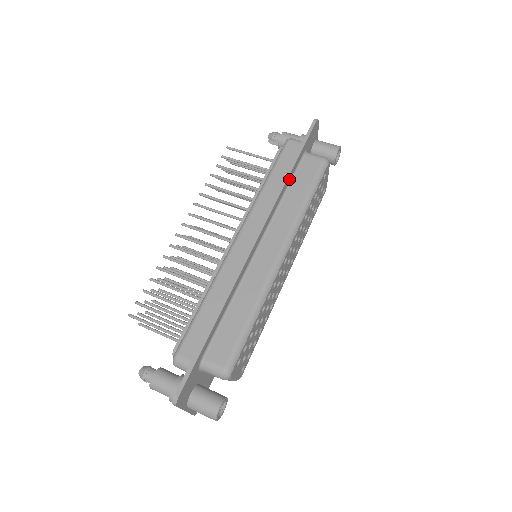
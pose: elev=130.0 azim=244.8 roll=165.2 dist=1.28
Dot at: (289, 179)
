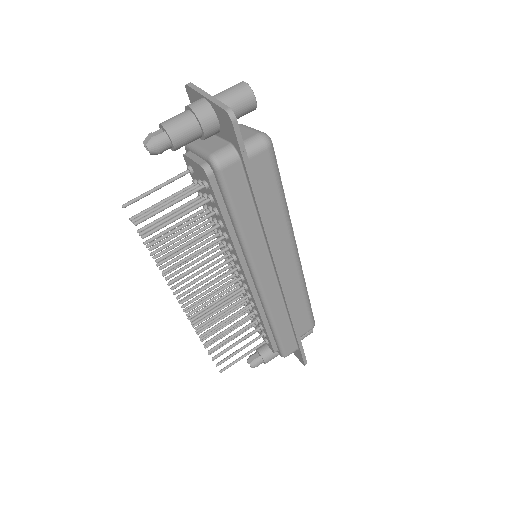
Dot at: occluded
